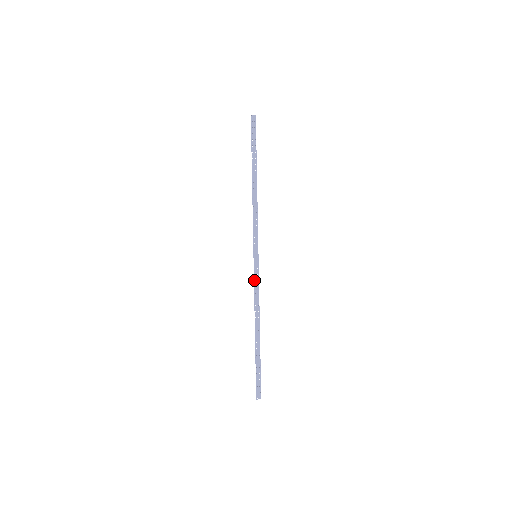
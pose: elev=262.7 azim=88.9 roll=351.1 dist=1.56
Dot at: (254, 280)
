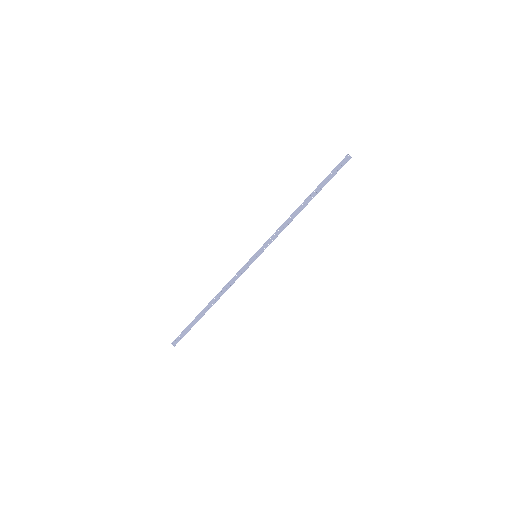
Dot at: (240, 270)
